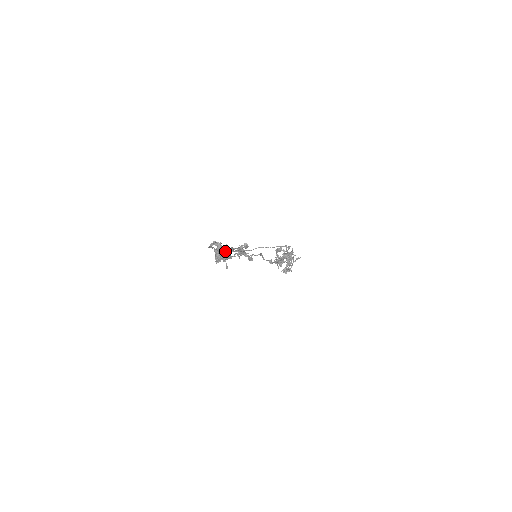
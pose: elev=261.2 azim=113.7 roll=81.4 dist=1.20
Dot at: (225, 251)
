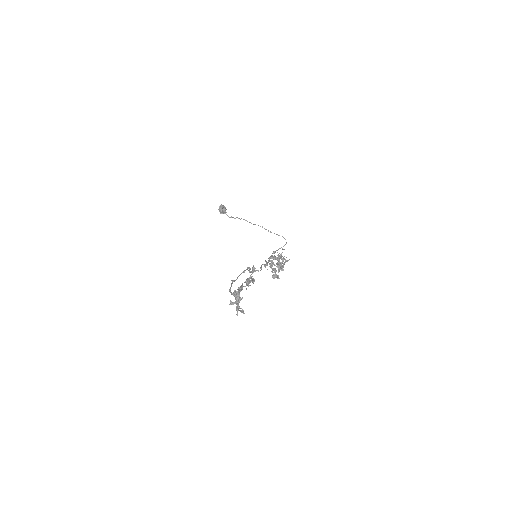
Dot at: occluded
